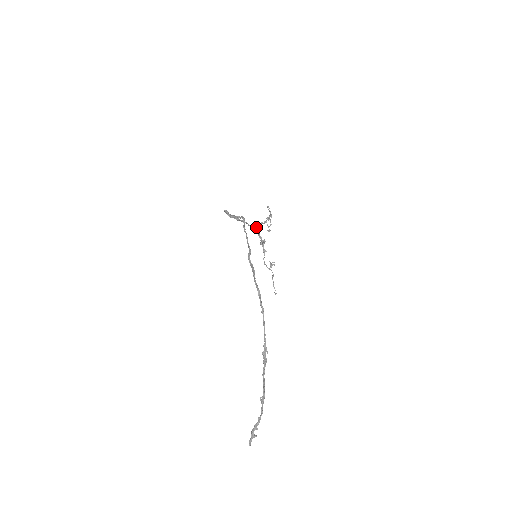
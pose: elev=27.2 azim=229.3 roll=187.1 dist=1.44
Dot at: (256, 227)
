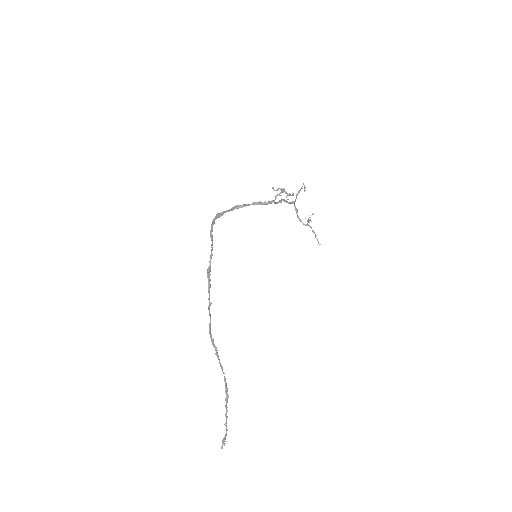
Dot at: (270, 202)
